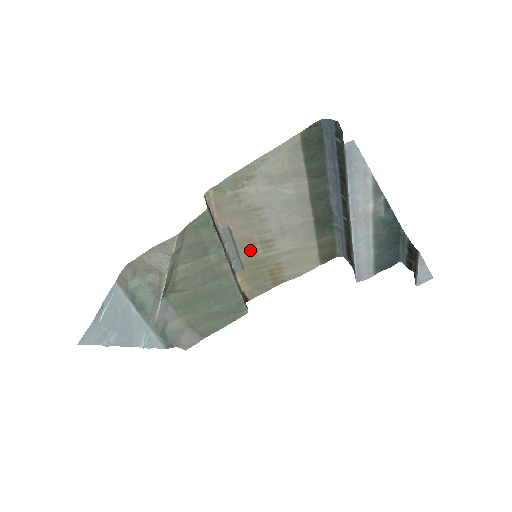
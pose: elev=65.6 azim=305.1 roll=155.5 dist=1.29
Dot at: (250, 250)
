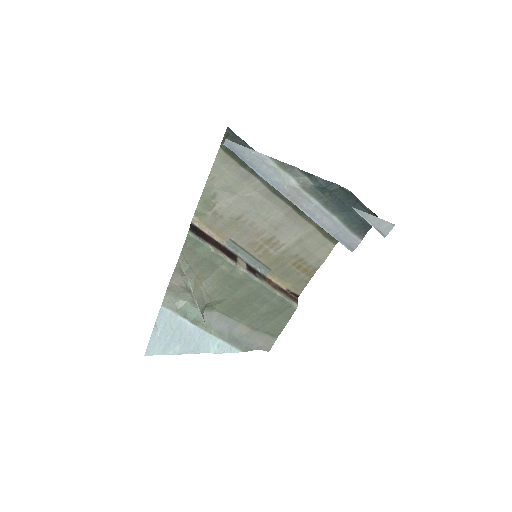
Dot at: (263, 252)
